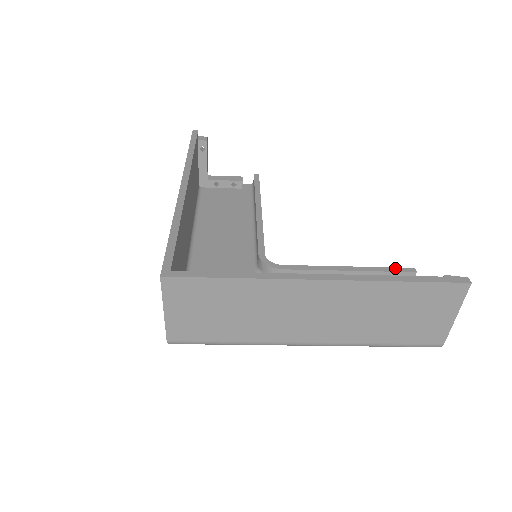
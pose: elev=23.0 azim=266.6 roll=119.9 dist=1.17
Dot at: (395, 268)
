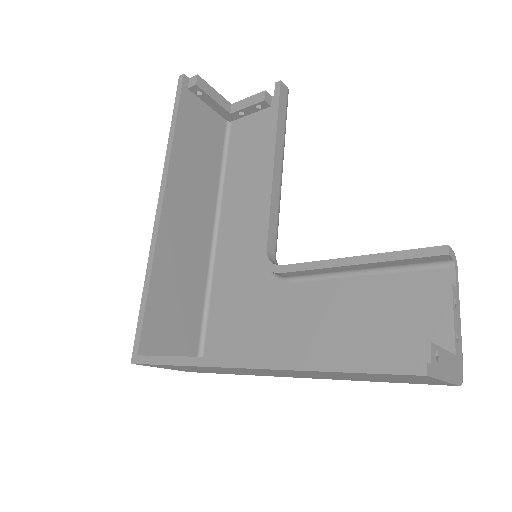
Dot at: (417, 250)
